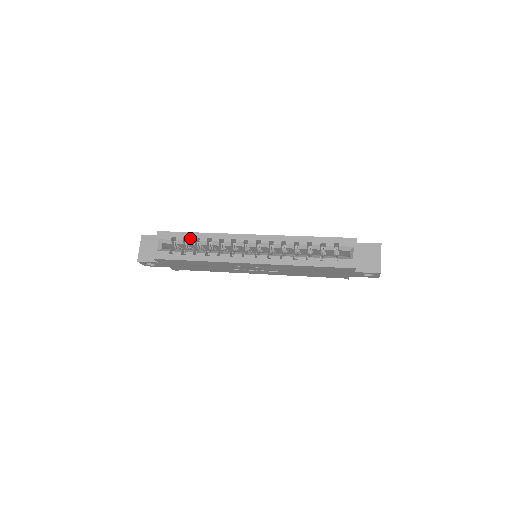
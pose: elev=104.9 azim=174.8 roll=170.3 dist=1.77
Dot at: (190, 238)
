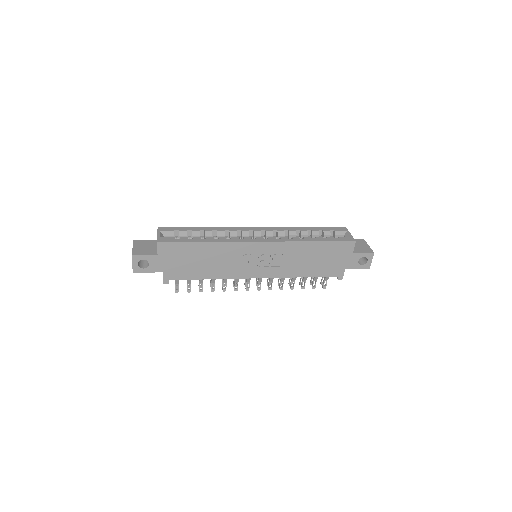
Dot at: (194, 230)
